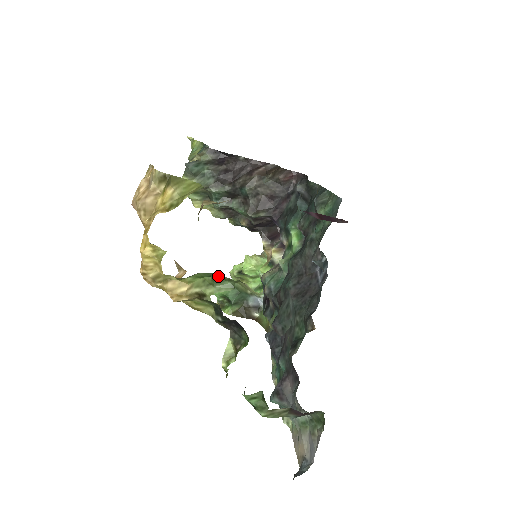
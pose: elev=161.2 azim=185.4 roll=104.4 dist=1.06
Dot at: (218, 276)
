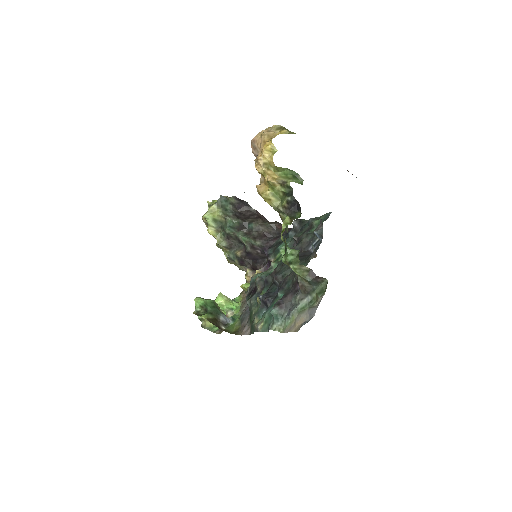
Dot at: (296, 175)
